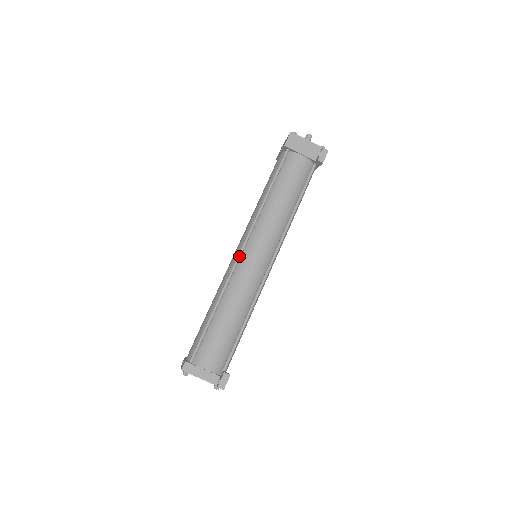
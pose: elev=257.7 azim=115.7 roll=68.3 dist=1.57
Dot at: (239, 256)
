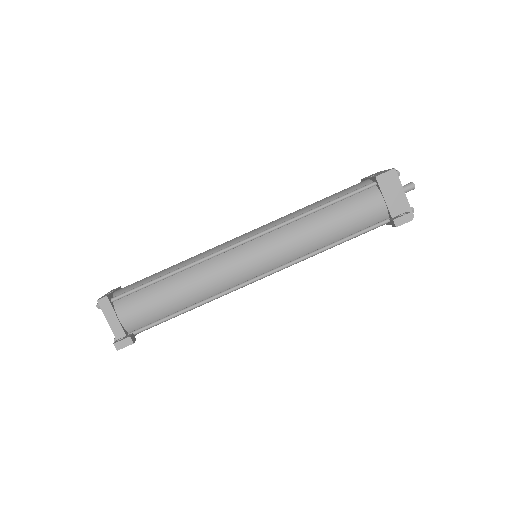
Dot at: (236, 245)
